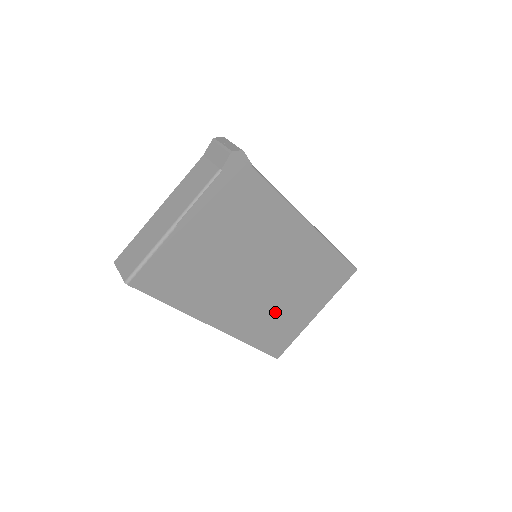
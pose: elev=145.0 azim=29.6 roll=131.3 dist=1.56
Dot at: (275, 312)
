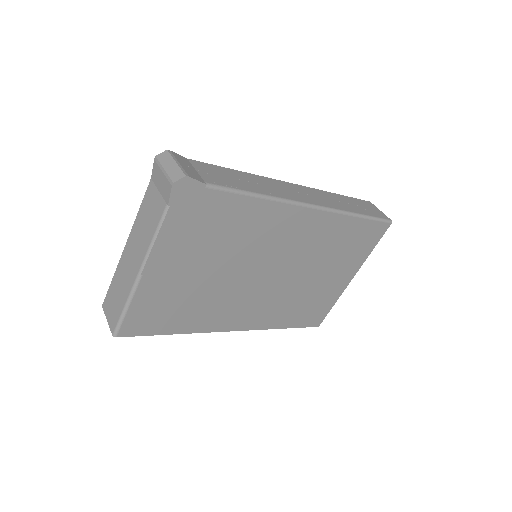
Dot at: (299, 295)
